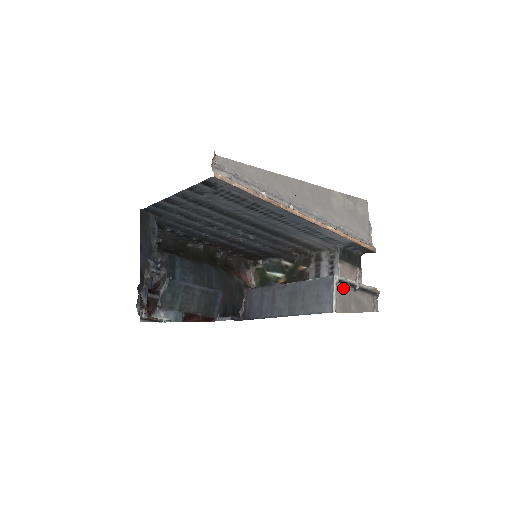
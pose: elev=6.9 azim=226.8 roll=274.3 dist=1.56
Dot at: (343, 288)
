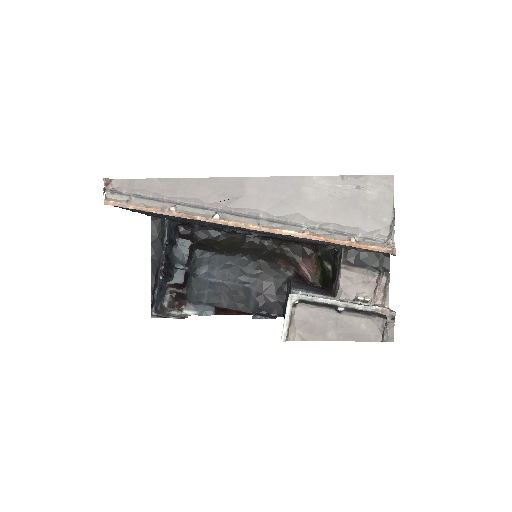
Dot at: (312, 309)
